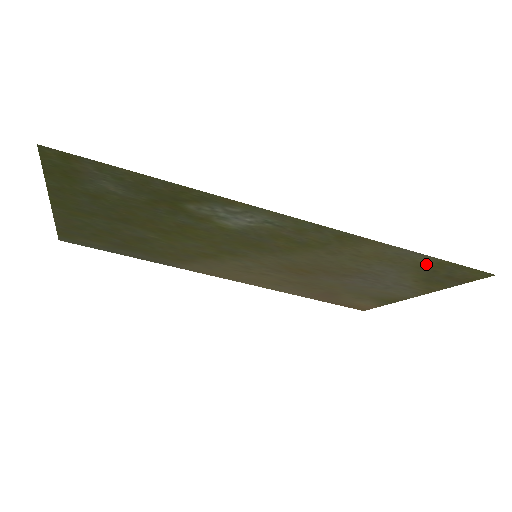
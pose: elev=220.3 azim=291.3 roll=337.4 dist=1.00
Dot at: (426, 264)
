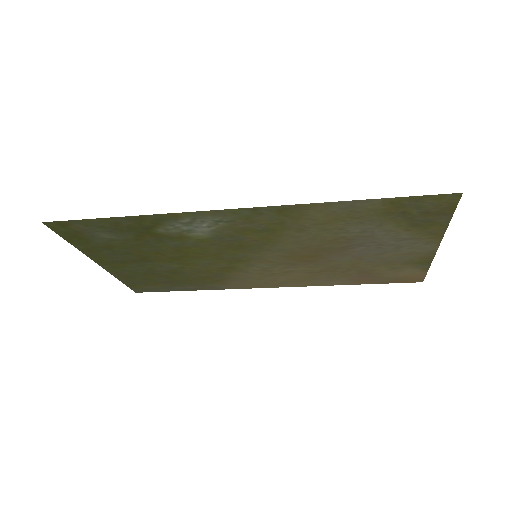
Dot at: (384, 208)
